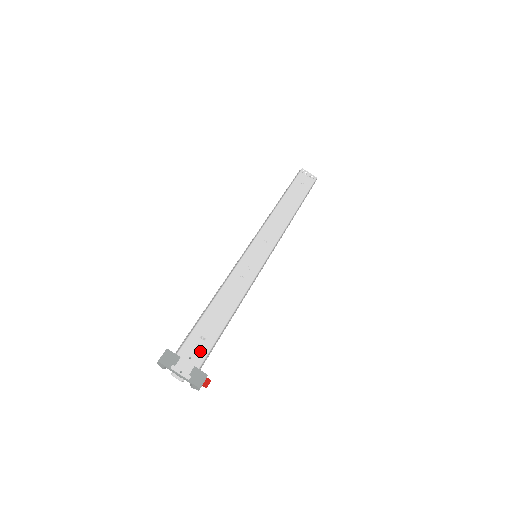
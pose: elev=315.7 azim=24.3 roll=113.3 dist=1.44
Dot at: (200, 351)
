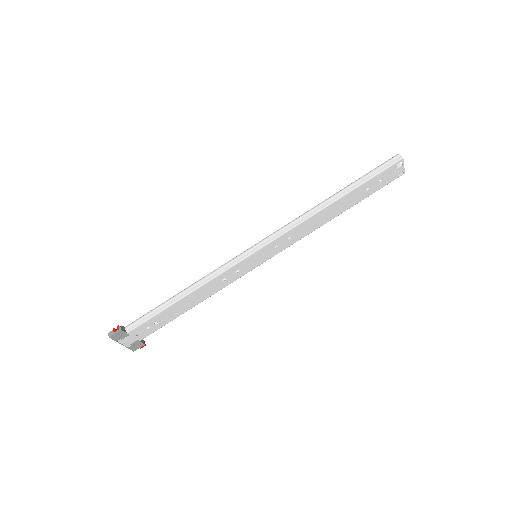
Dot at: (148, 331)
